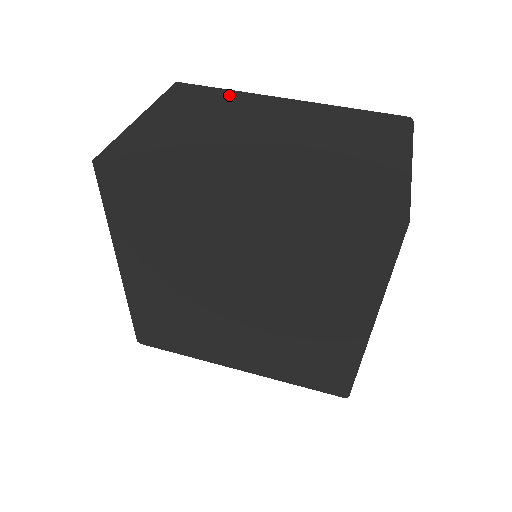
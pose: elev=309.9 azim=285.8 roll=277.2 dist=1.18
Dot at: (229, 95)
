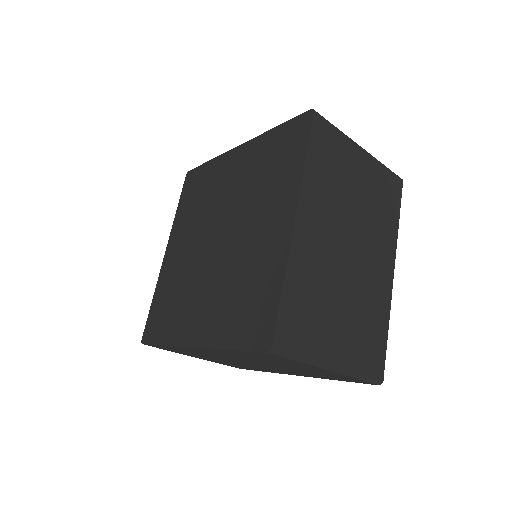
Dot at: occluded
